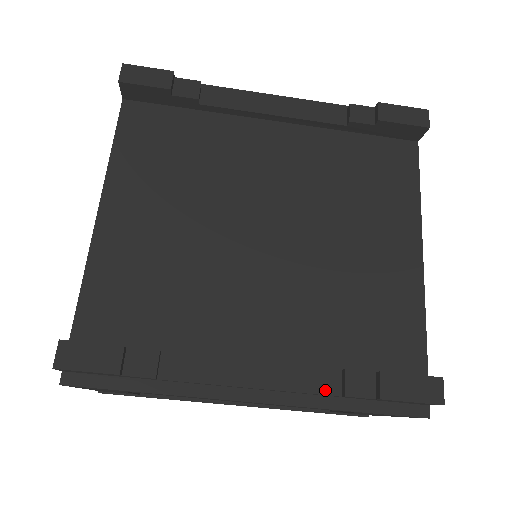
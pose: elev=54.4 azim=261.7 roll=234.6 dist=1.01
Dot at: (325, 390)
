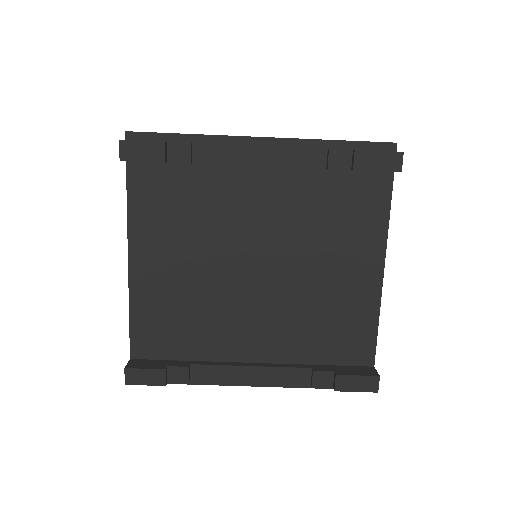
Dot at: (300, 381)
